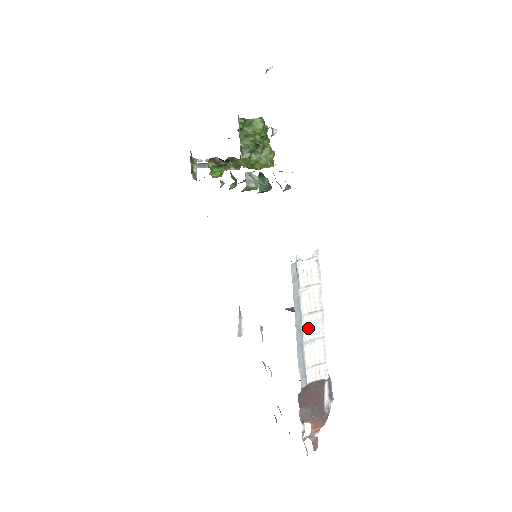
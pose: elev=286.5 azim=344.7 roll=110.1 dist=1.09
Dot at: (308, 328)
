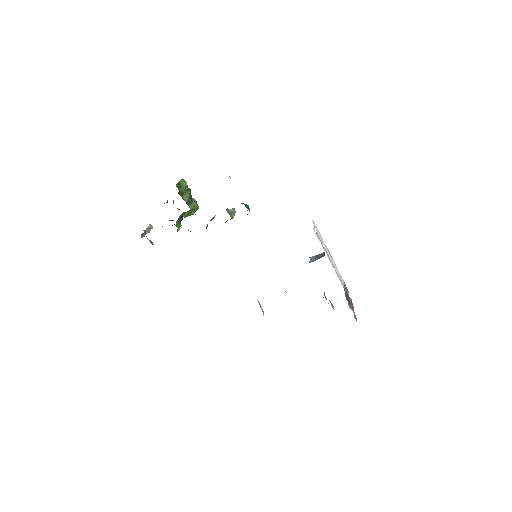
Dot at: occluded
